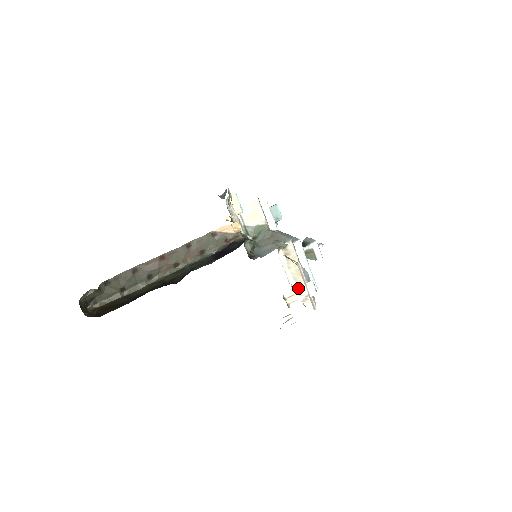
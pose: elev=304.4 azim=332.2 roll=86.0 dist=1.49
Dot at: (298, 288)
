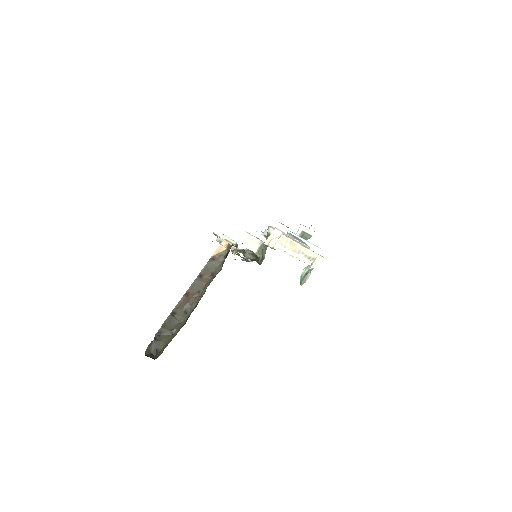
Dot at: occluded
